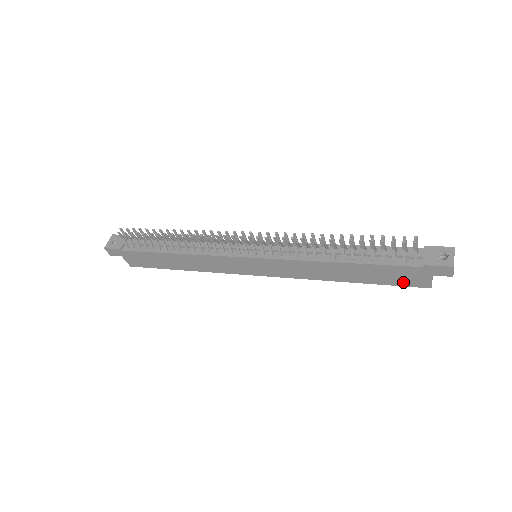
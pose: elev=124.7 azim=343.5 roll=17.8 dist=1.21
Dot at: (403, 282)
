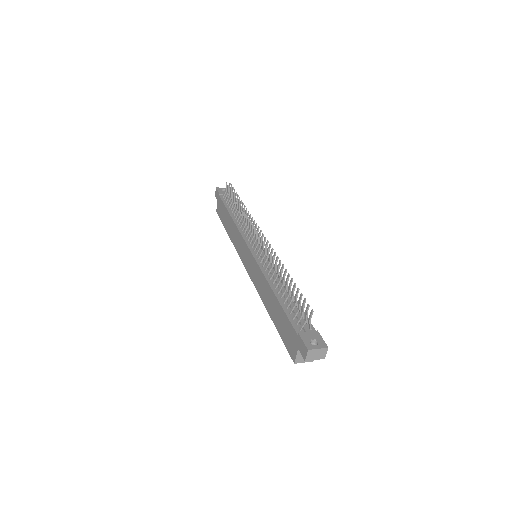
Dot at: (287, 342)
